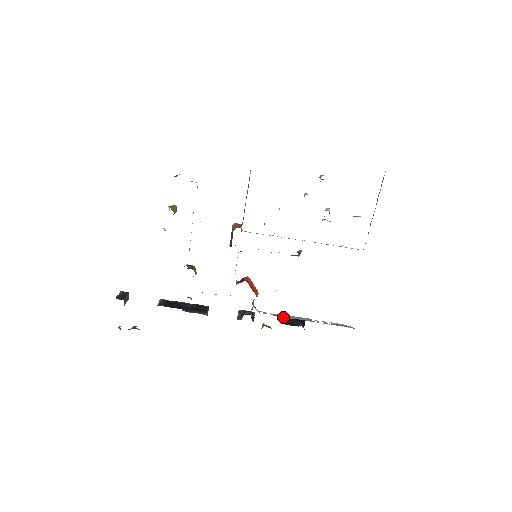
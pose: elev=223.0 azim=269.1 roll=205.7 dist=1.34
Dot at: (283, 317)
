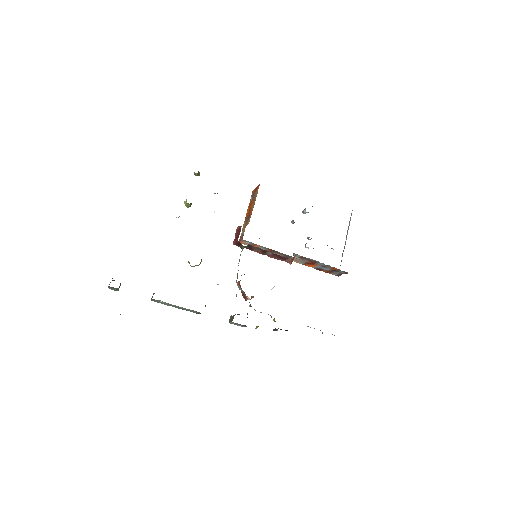
Dot at: occluded
